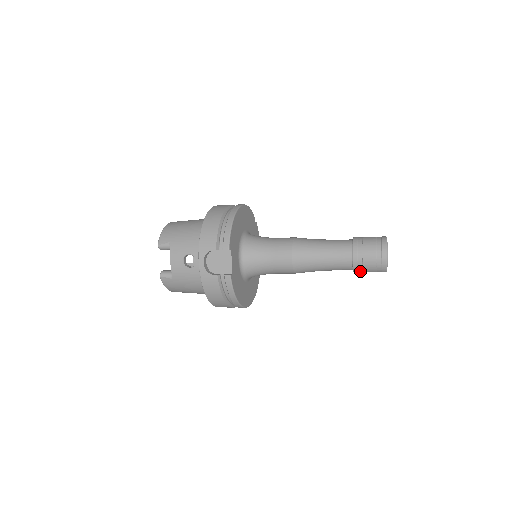
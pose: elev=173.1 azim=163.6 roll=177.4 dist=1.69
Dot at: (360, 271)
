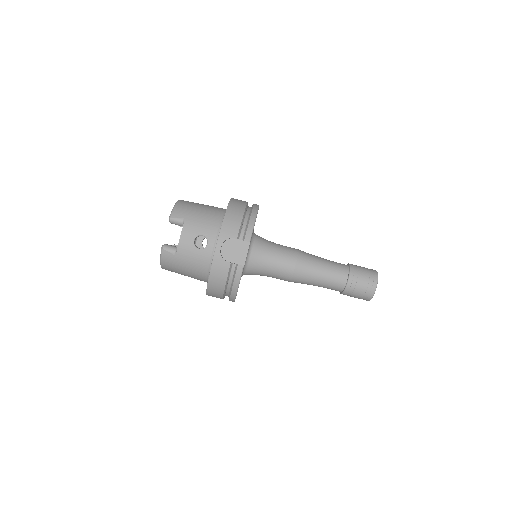
Dot at: (348, 294)
